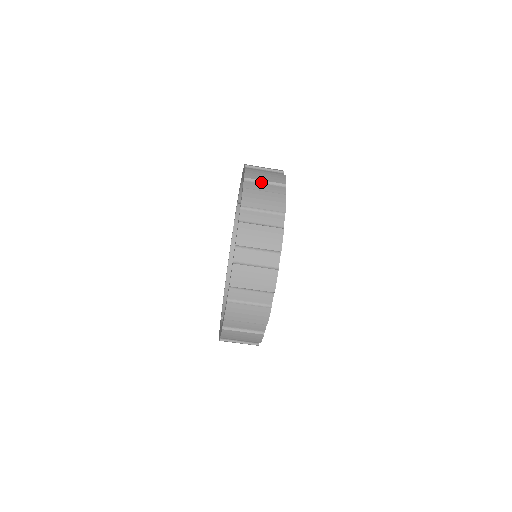
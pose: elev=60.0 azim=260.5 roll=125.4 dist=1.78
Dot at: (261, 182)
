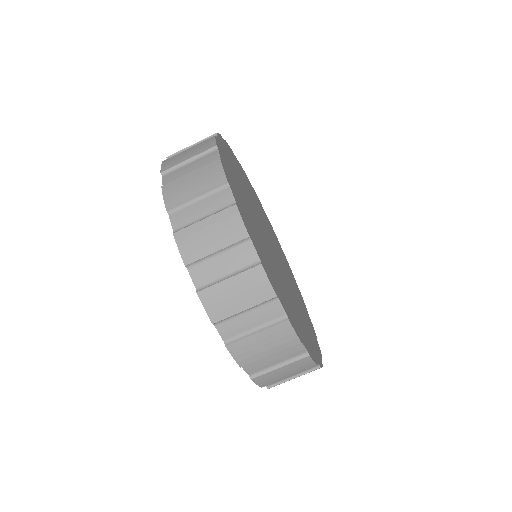
Dot at: occluded
